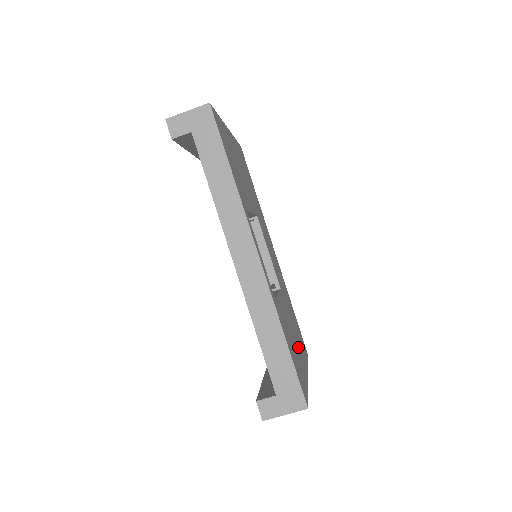
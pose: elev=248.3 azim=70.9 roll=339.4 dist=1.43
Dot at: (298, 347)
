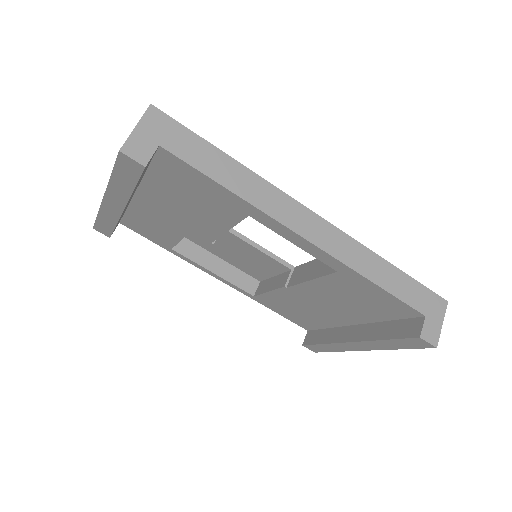
Dot at: occluded
